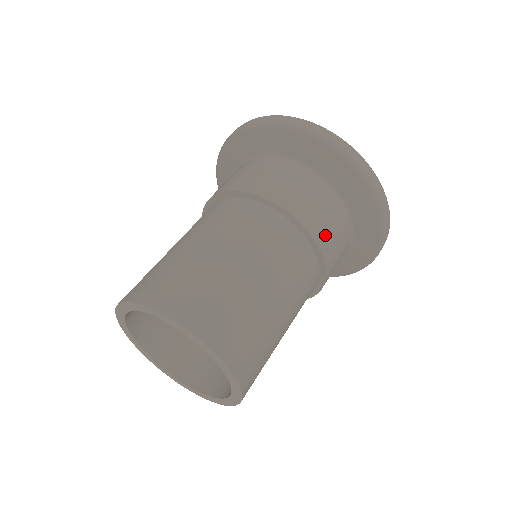
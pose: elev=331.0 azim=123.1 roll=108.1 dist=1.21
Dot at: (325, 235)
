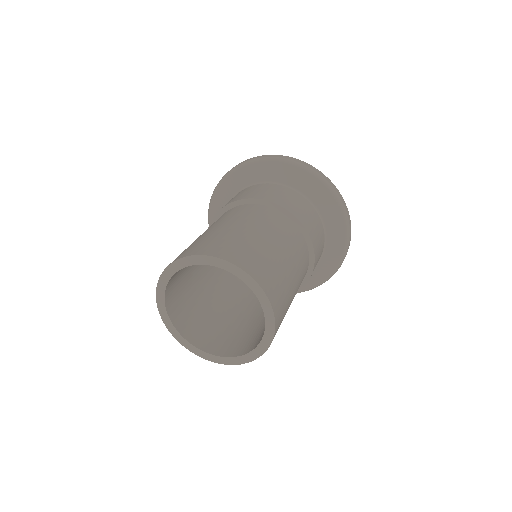
Dot at: (315, 240)
